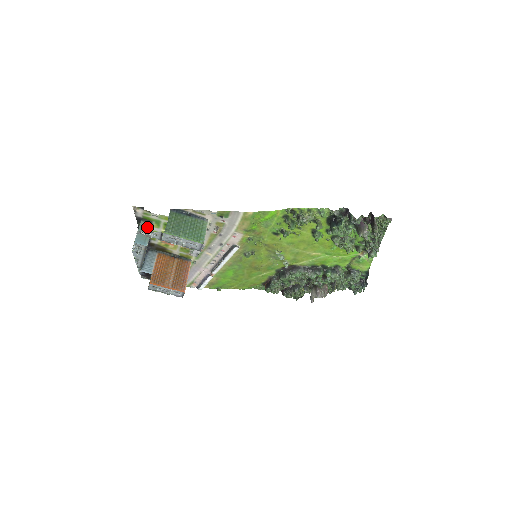
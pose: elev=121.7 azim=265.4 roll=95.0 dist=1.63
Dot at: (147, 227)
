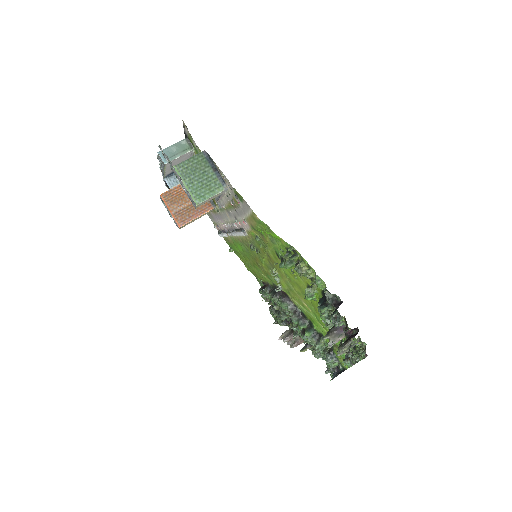
Dot at: (184, 148)
